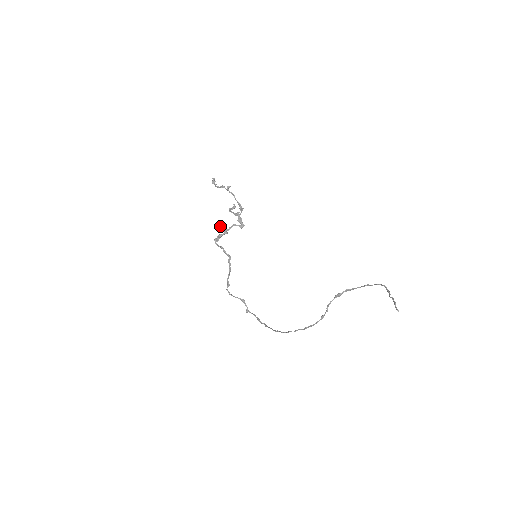
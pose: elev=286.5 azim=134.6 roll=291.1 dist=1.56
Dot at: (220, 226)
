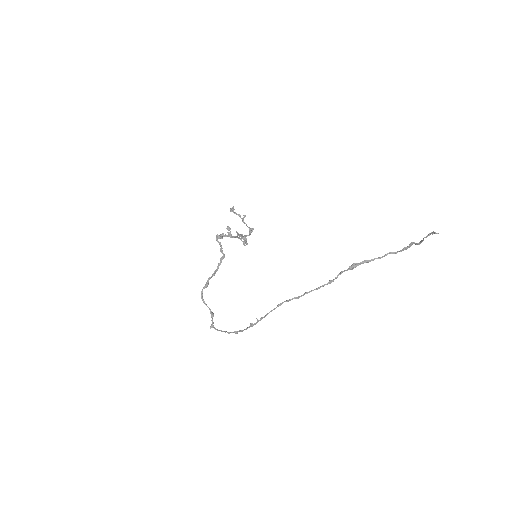
Dot at: (227, 228)
